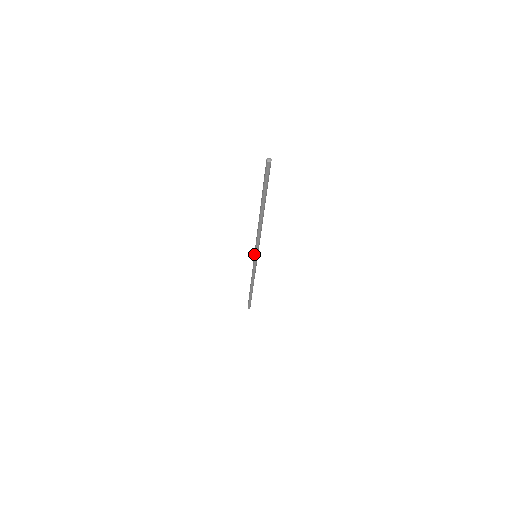
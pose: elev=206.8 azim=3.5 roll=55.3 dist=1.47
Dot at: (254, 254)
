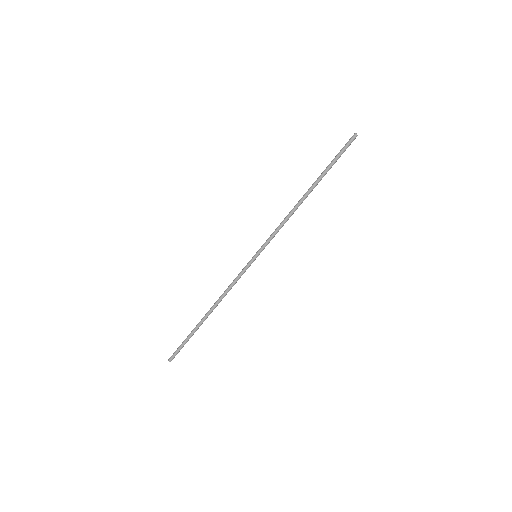
Dot at: (257, 251)
